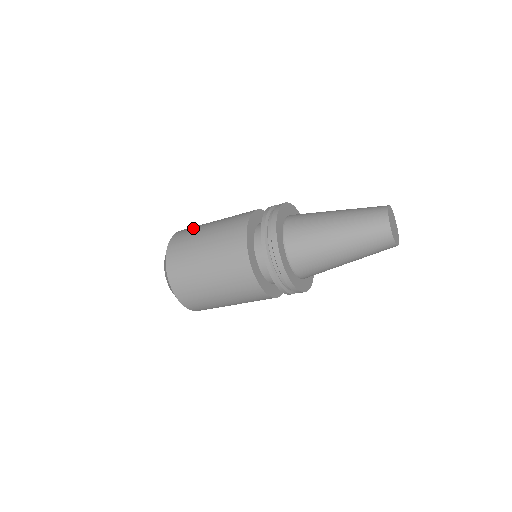
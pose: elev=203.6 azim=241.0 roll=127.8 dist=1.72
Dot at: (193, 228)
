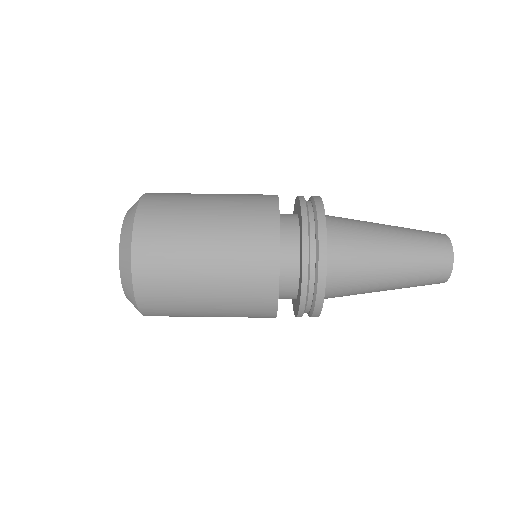
Dot at: occluded
